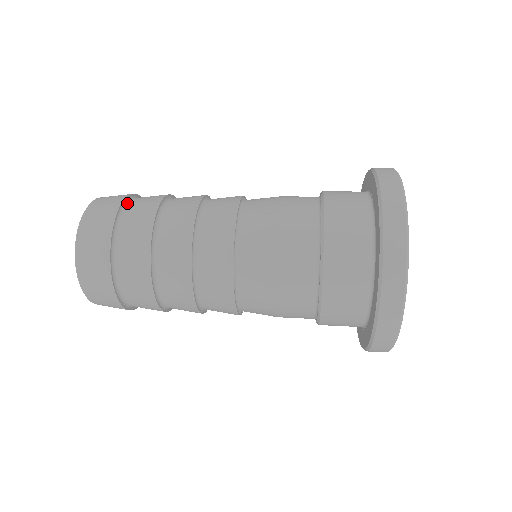
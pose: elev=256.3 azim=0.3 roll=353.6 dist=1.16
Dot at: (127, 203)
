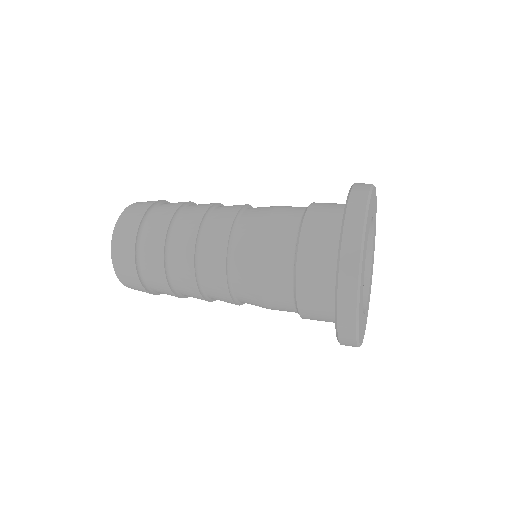
Dot at: (164, 203)
